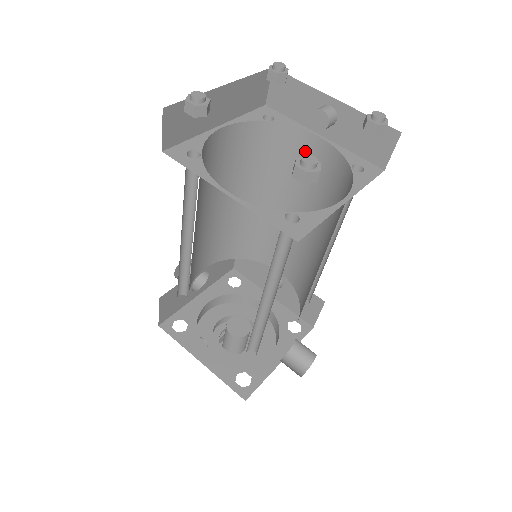
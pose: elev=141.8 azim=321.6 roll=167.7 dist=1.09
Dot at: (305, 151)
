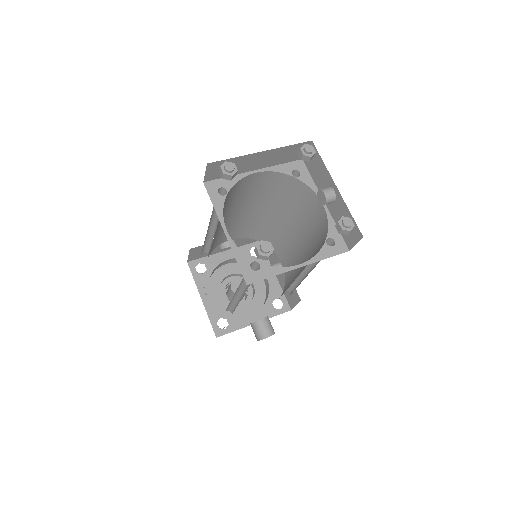
Dot at: (313, 206)
